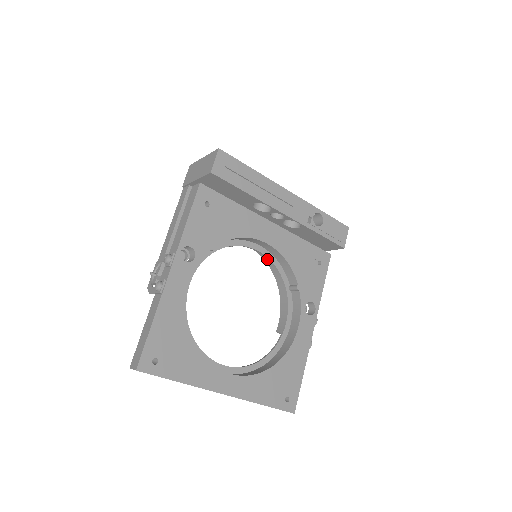
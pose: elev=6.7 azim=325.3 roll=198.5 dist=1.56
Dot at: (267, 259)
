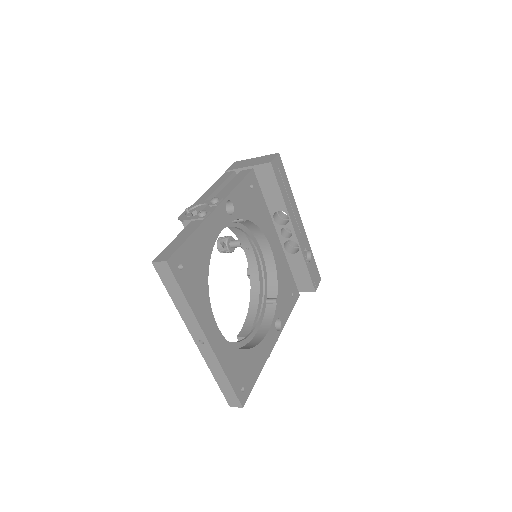
Dot at: (253, 270)
